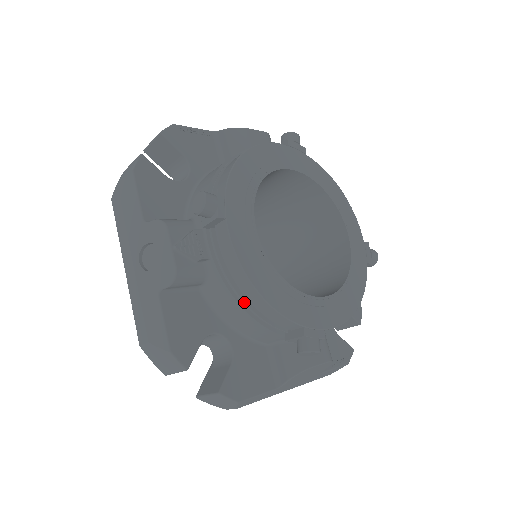
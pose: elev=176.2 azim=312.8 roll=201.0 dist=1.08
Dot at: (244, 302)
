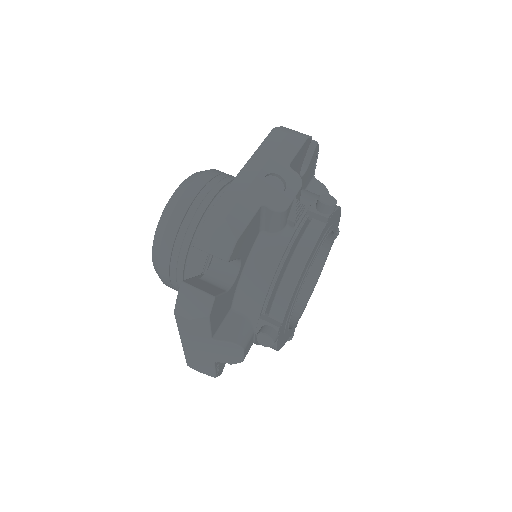
Dot at: (281, 271)
